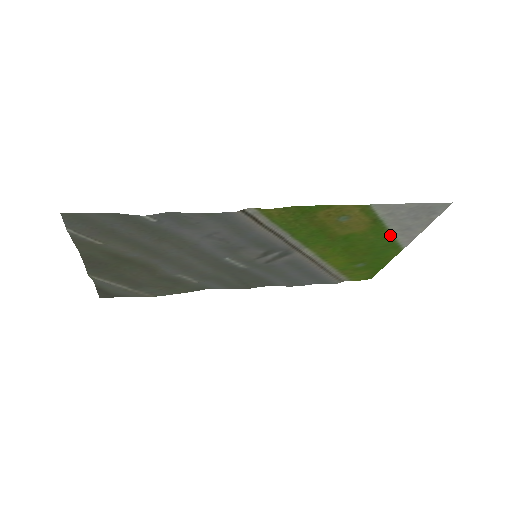
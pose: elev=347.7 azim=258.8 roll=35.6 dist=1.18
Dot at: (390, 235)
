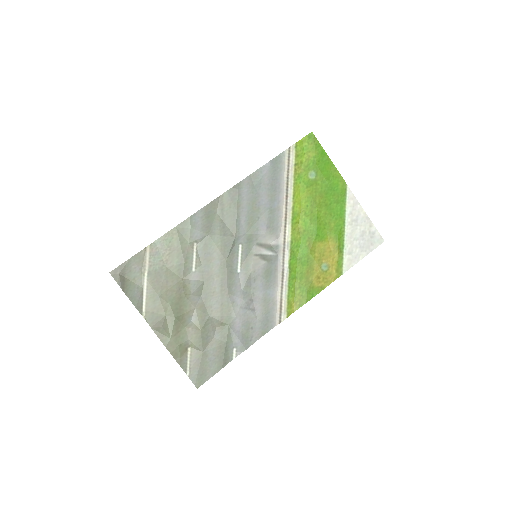
Dot at: (344, 218)
